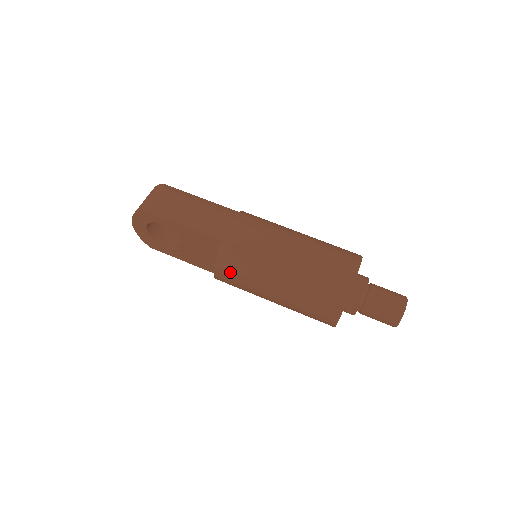
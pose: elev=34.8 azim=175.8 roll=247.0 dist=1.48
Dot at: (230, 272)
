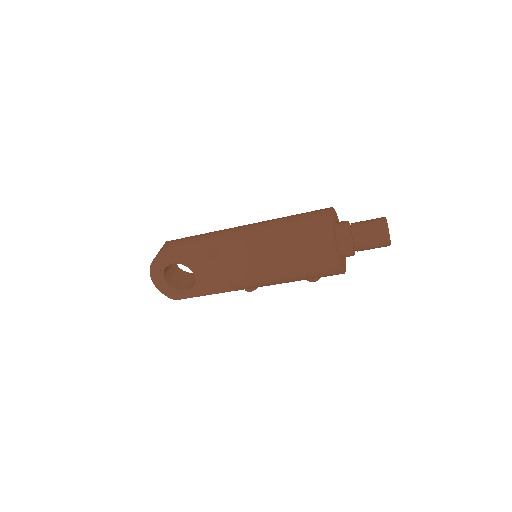
Dot at: (236, 267)
